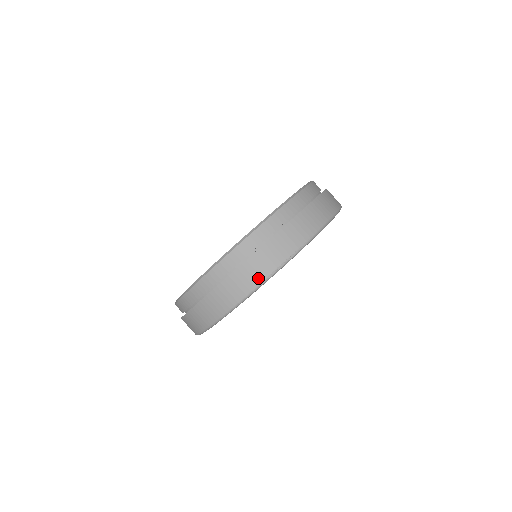
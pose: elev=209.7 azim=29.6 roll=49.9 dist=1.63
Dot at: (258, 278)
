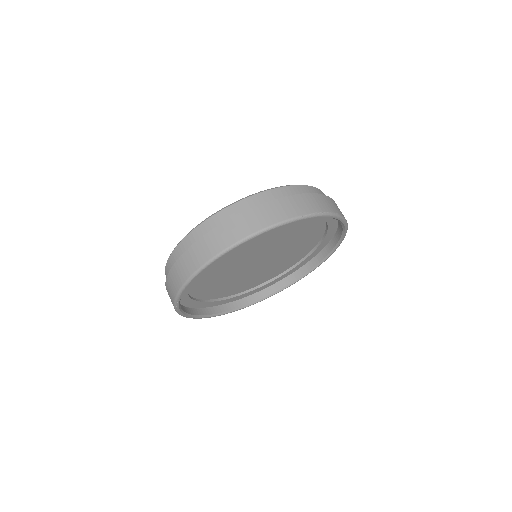
Dot at: (289, 214)
